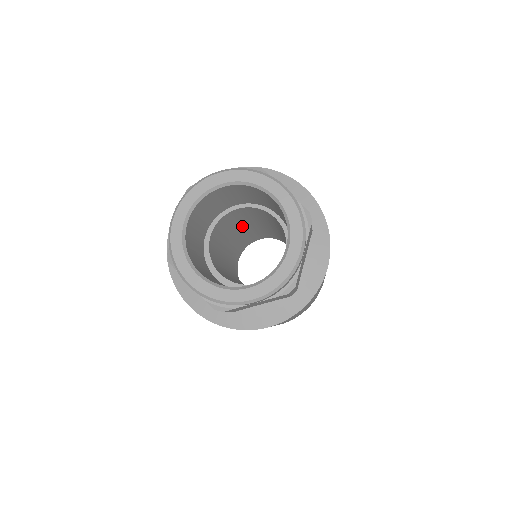
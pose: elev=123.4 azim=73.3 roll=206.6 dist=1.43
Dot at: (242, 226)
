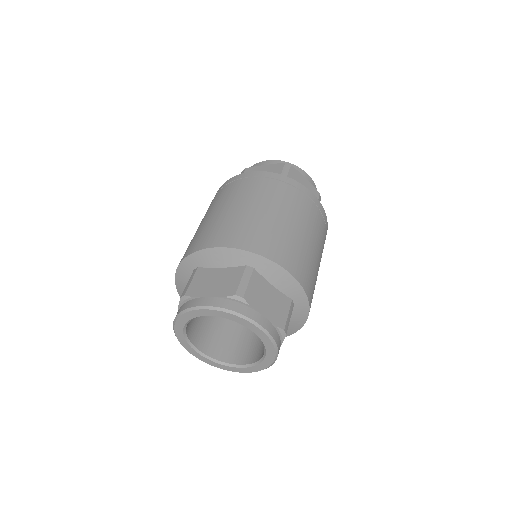
Dot at: occluded
